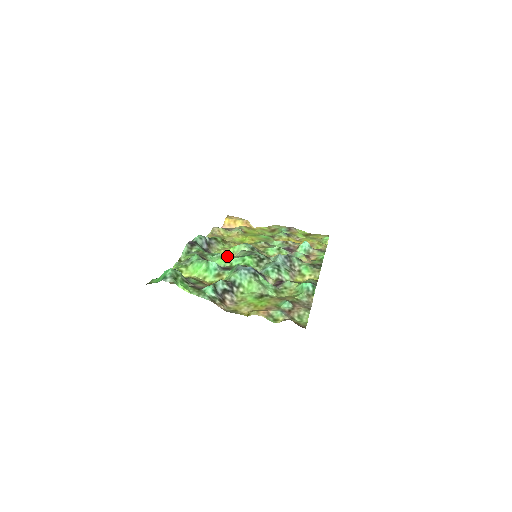
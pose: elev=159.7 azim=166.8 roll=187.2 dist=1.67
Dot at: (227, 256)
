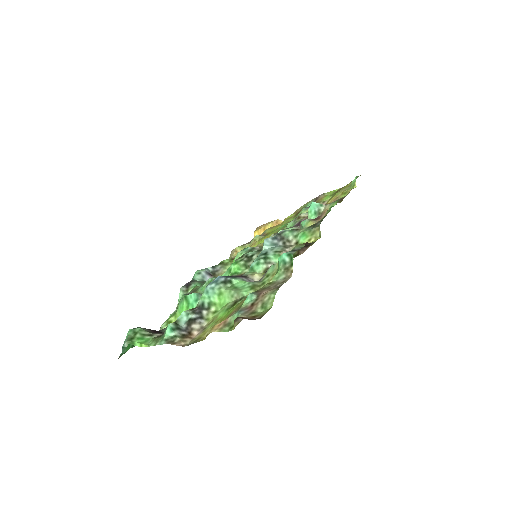
Dot at: occluded
